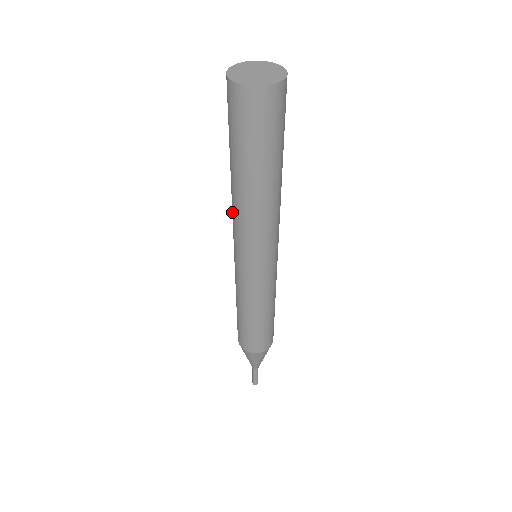
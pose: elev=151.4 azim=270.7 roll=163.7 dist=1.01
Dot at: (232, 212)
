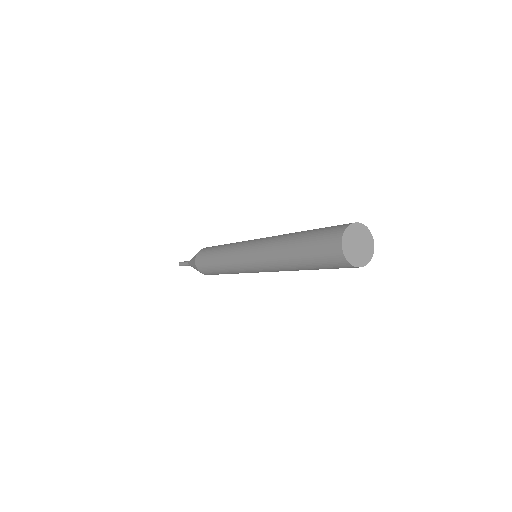
Dot at: (276, 269)
